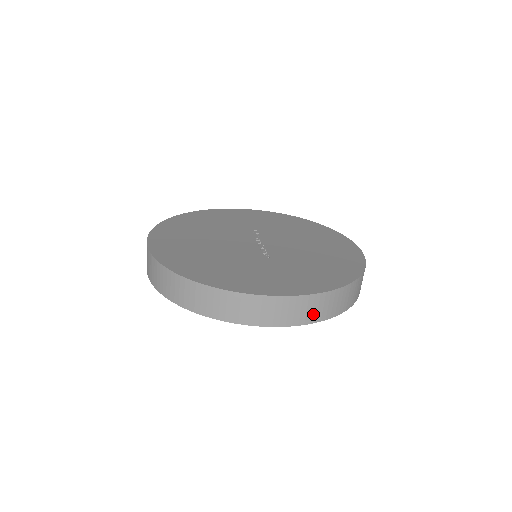
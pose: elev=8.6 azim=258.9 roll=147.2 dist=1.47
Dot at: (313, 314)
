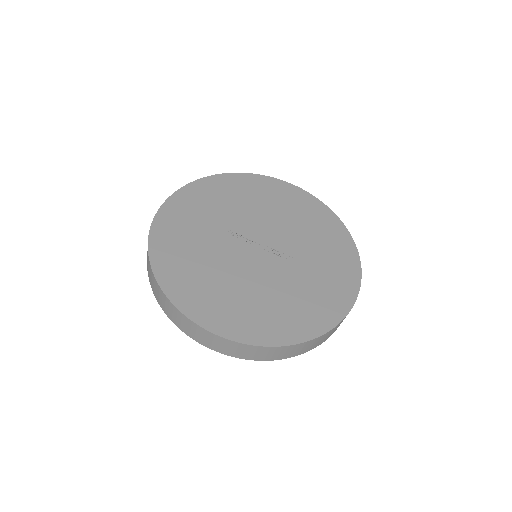
Dot at: occluded
